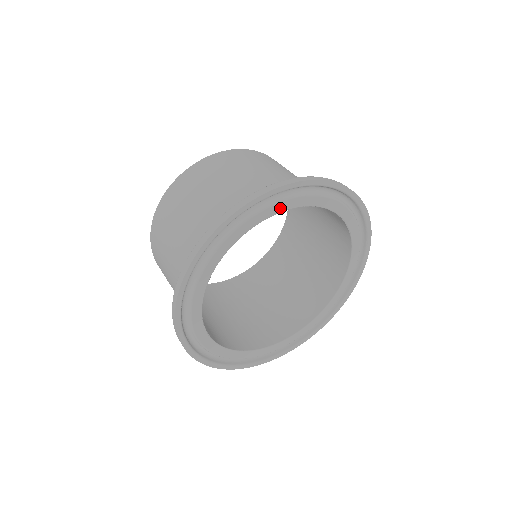
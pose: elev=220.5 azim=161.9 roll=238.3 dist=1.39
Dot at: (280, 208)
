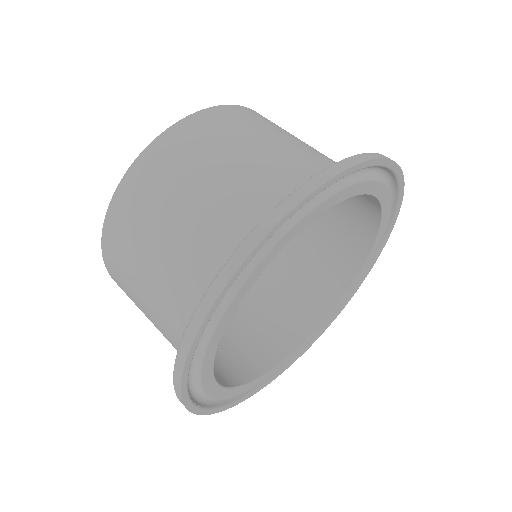
Dot at: (260, 268)
